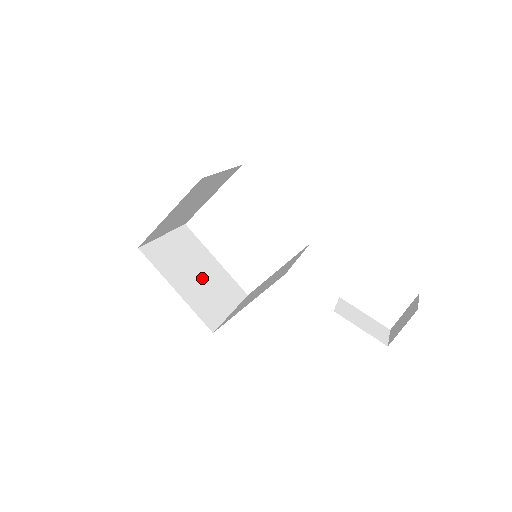
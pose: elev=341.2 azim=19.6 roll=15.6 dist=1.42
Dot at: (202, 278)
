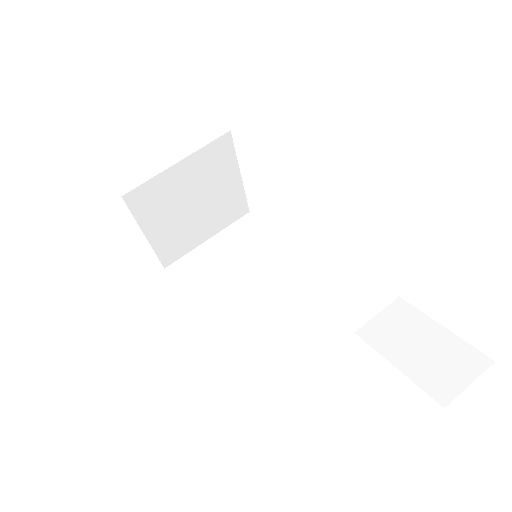
Dot at: (247, 283)
